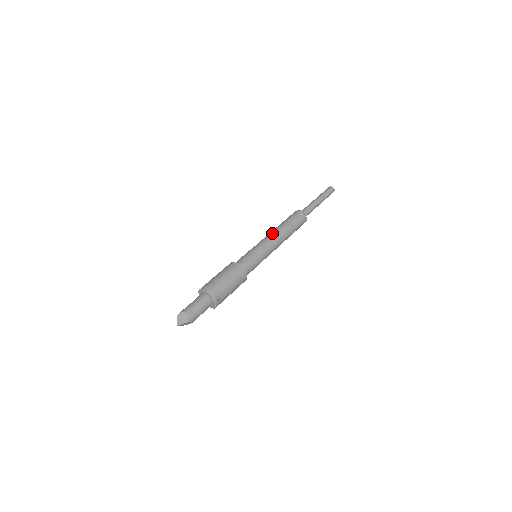
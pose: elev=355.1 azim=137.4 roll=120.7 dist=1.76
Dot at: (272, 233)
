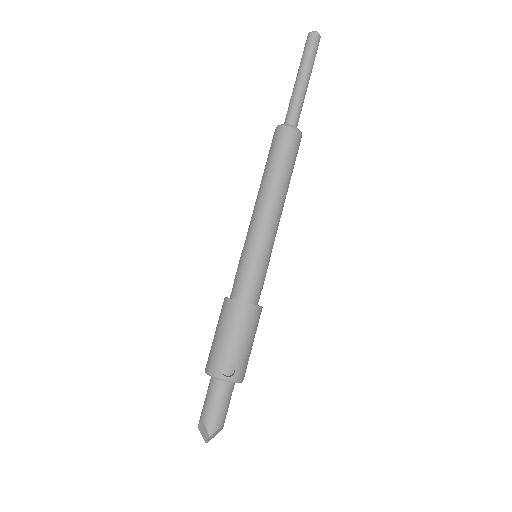
Dot at: (255, 203)
